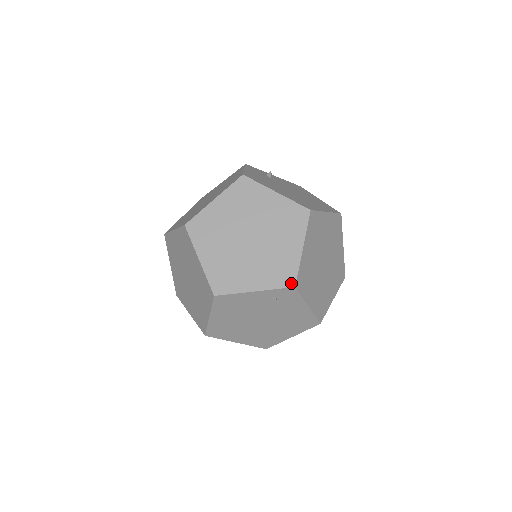
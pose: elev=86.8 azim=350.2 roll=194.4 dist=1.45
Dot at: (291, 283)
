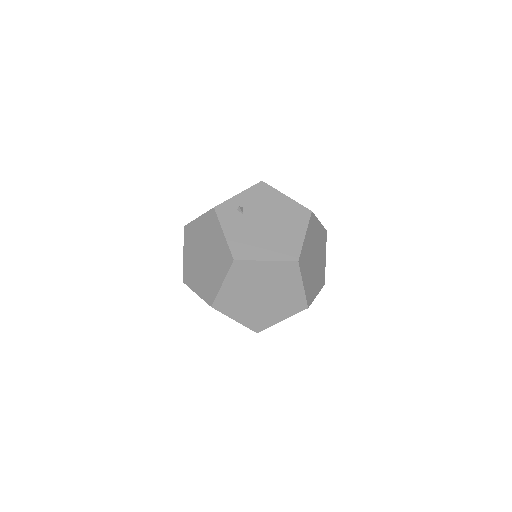
Dot at: (304, 307)
